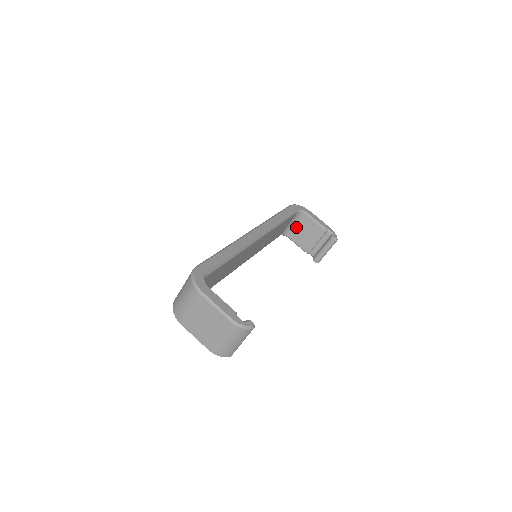
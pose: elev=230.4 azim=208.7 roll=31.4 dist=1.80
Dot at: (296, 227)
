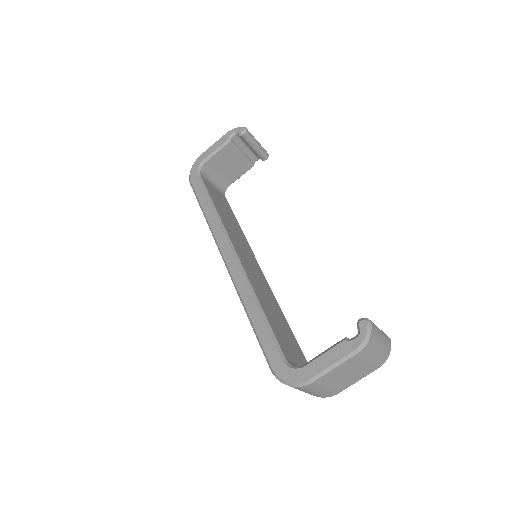
Dot at: (218, 176)
